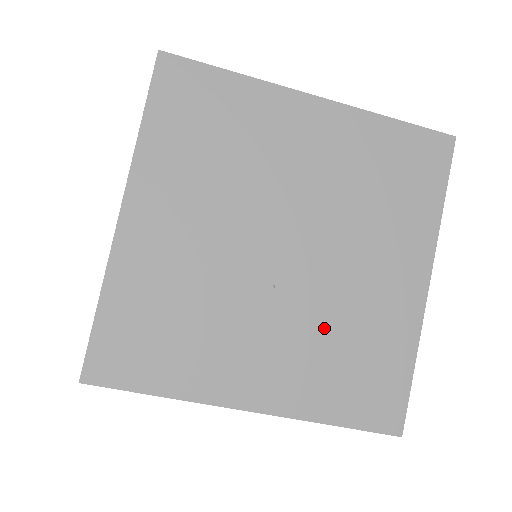
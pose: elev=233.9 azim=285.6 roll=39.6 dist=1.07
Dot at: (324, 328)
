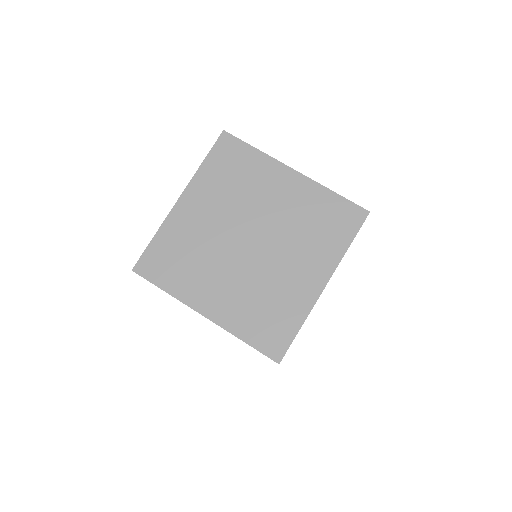
Dot at: (257, 289)
